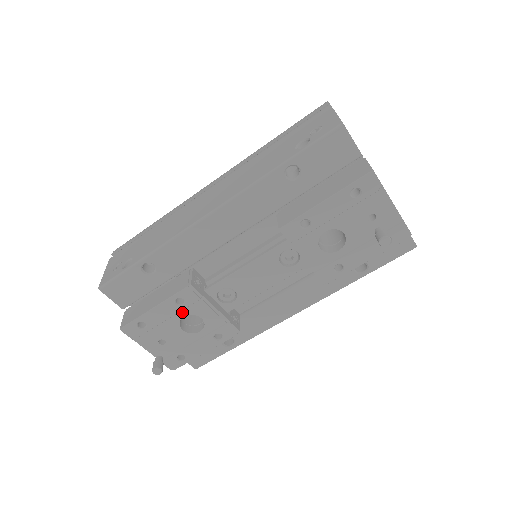
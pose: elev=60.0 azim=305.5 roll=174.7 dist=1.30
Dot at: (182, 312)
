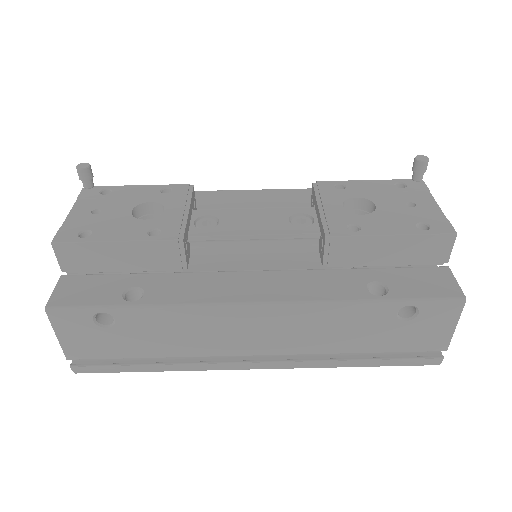
Dot at: (155, 198)
